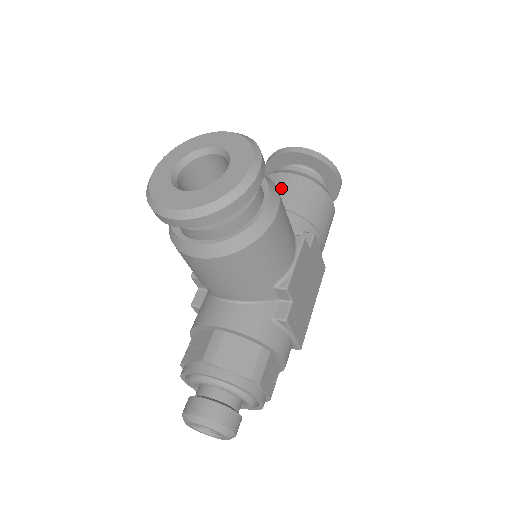
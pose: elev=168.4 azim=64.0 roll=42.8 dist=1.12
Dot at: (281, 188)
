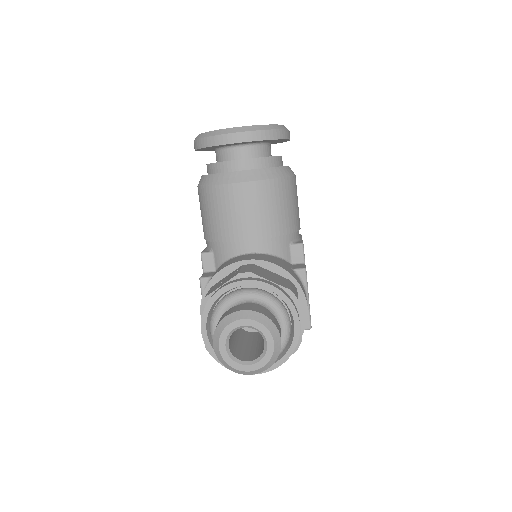
Dot at: occluded
